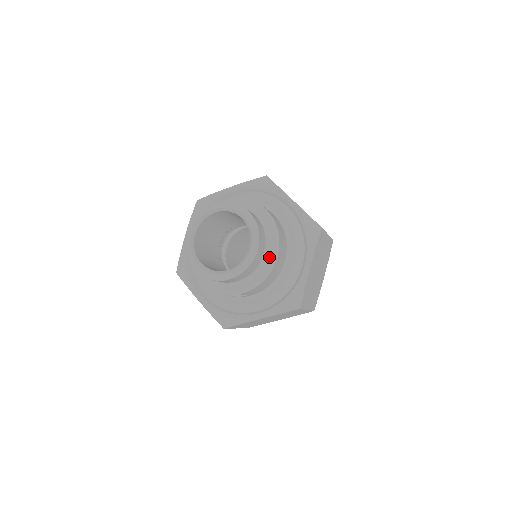
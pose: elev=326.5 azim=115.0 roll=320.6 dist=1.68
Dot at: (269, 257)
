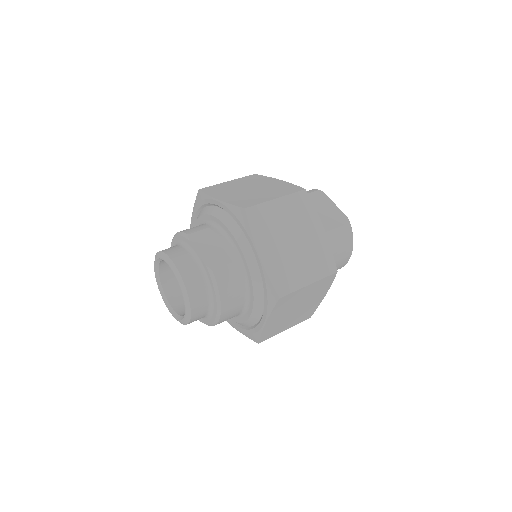
Dot at: (213, 315)
